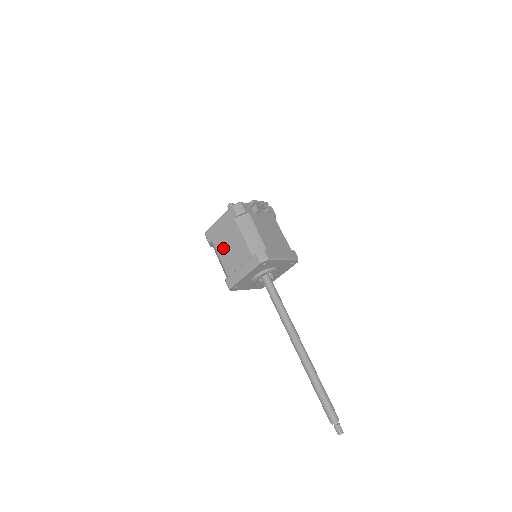
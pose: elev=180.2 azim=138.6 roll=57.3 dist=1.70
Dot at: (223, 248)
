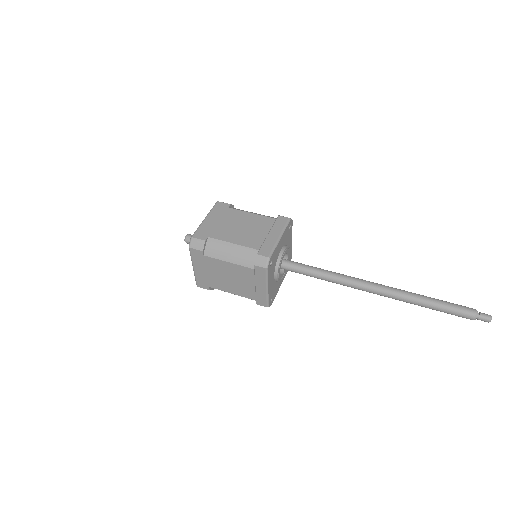
Dot at: (231, 233)
